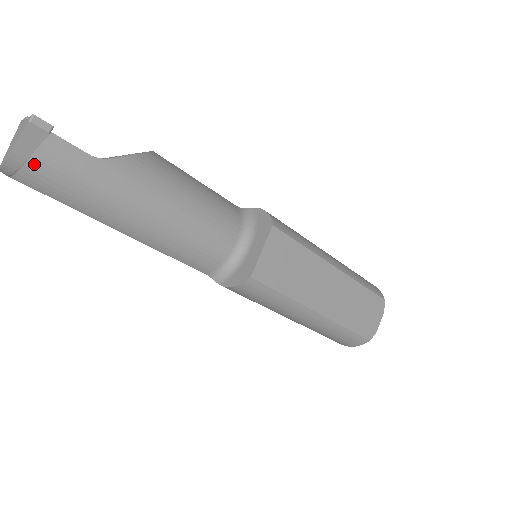
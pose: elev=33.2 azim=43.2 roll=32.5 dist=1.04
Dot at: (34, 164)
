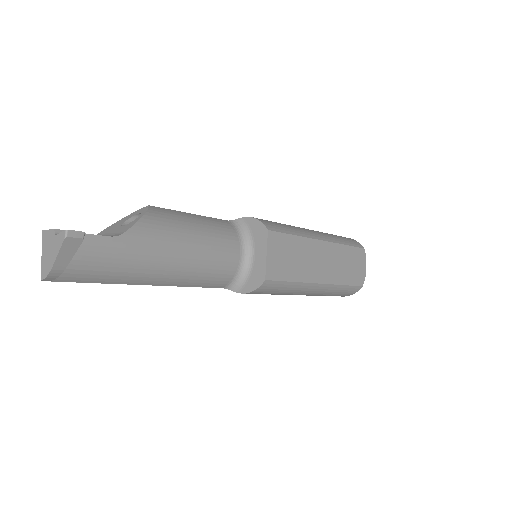
Dot at: (69, 264)
